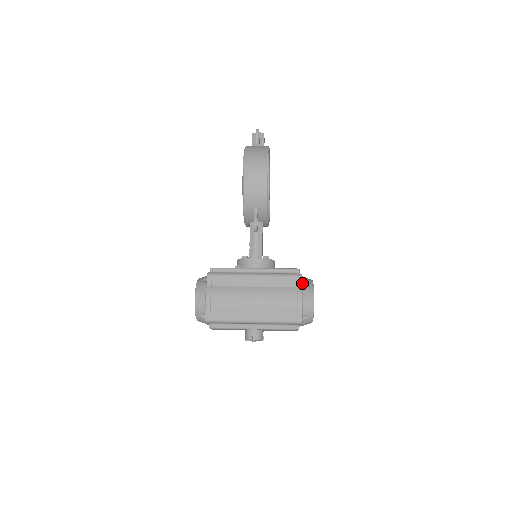
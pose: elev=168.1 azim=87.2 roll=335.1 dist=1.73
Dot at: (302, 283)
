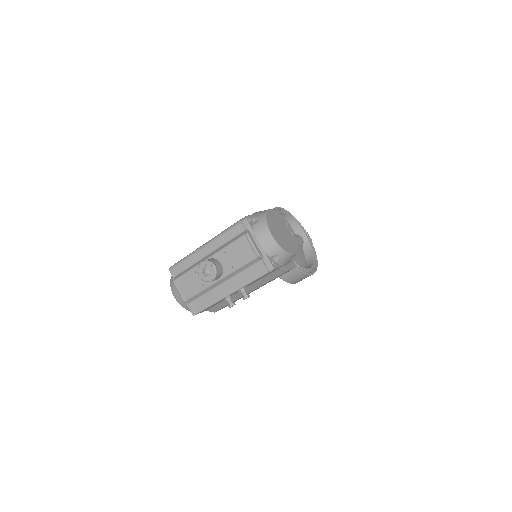
Dot at: occluded
